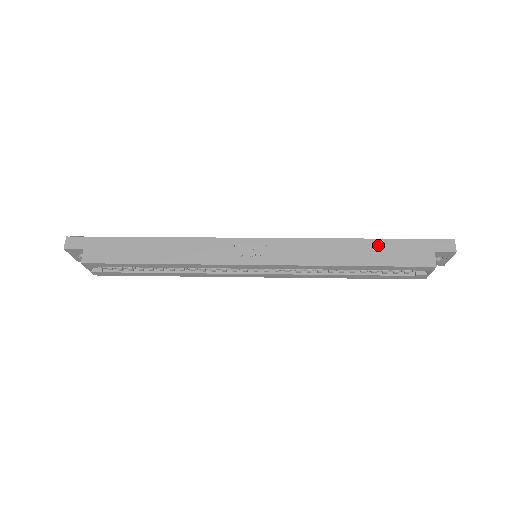
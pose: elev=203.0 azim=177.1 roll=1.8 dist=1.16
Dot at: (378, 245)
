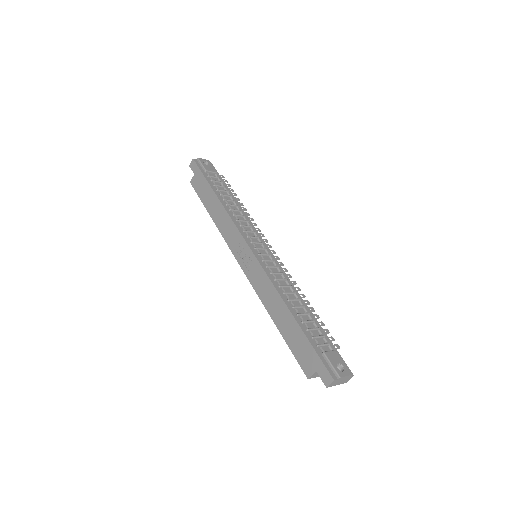
Dot at: (294, 327)
